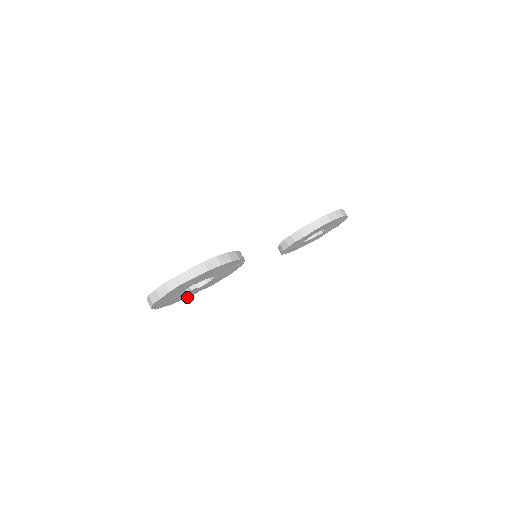
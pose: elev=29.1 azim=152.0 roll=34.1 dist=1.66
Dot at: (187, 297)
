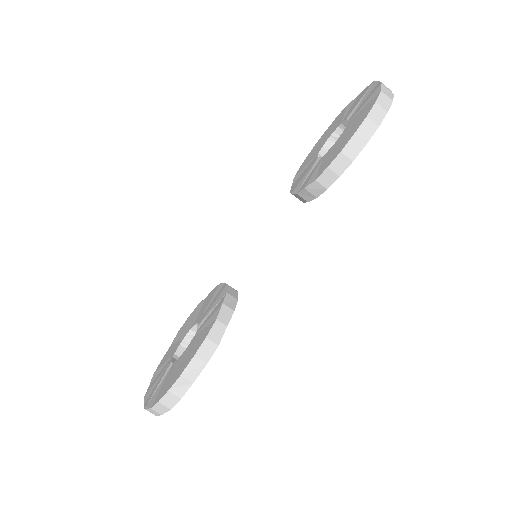
Dot at: occluded
